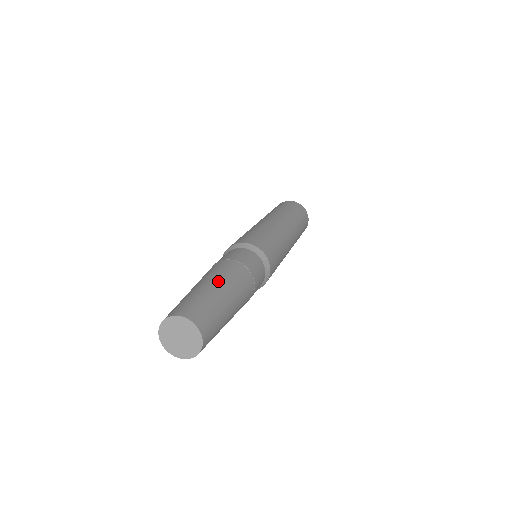
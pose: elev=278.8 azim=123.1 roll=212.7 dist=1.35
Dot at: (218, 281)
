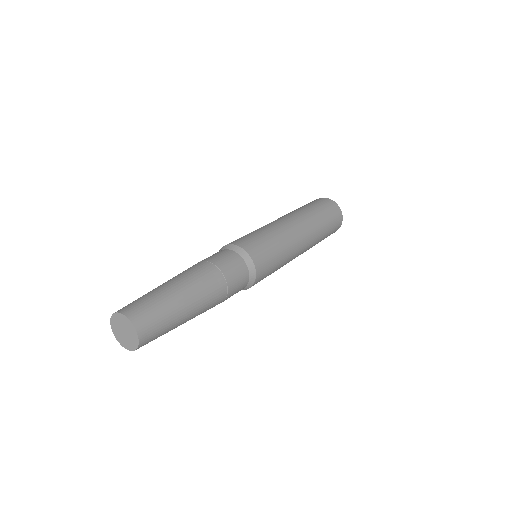
Dot at: (186, 288)
